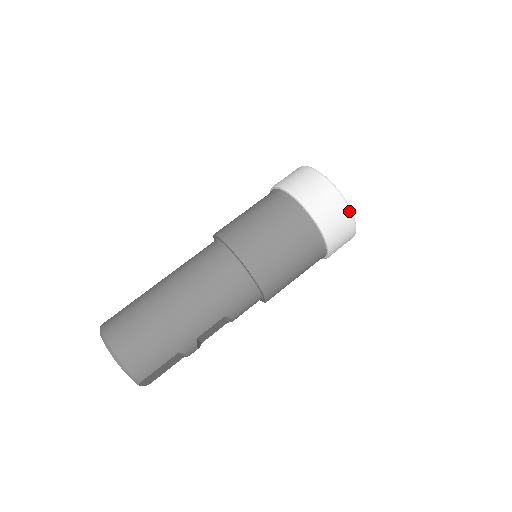
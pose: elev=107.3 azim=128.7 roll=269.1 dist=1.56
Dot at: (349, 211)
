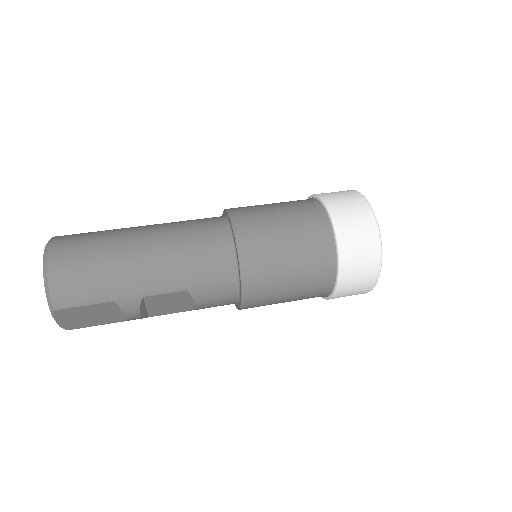
Dot at: (379, 248)
